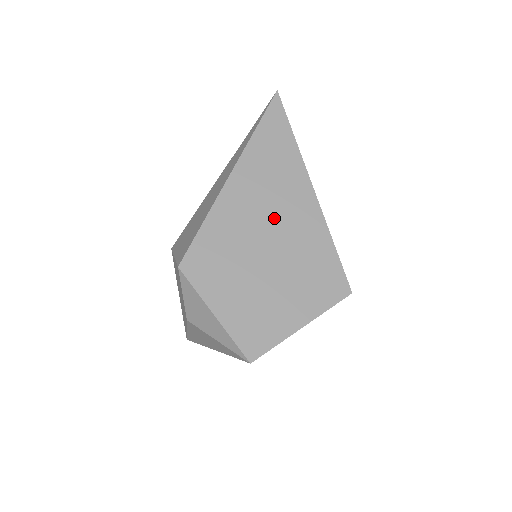
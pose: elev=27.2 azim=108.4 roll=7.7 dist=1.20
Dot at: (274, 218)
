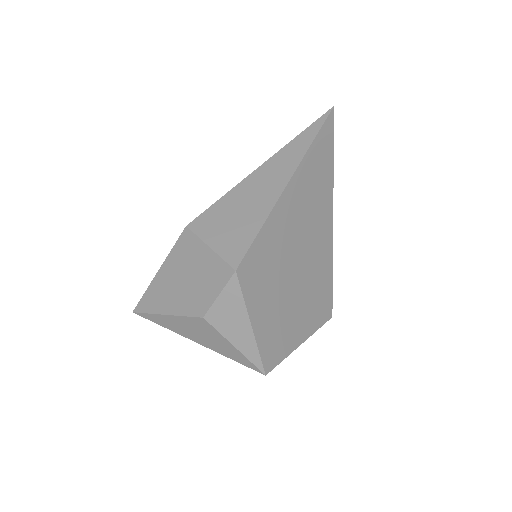
Dot at: (307, 237)
